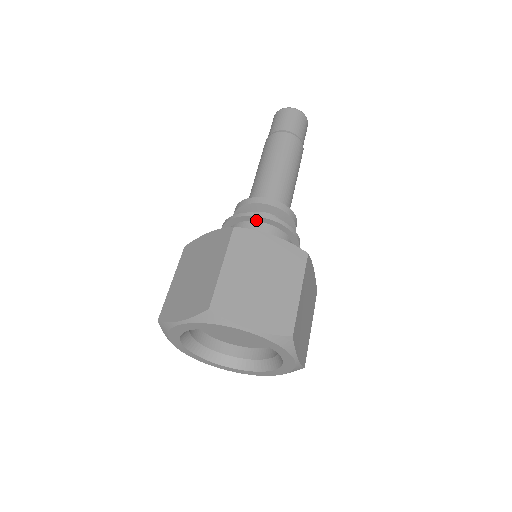
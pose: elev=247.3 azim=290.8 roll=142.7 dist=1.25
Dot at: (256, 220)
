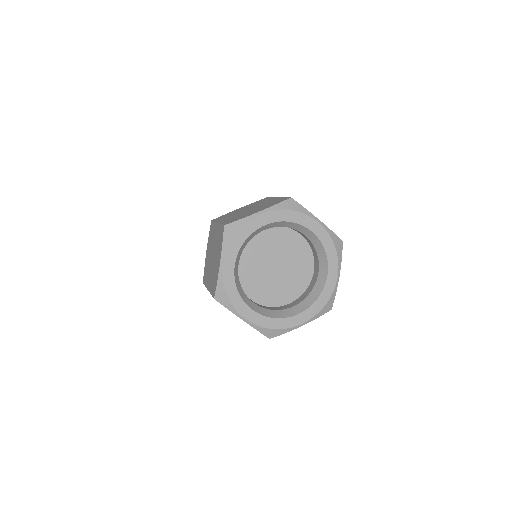
Dot at: occluded
